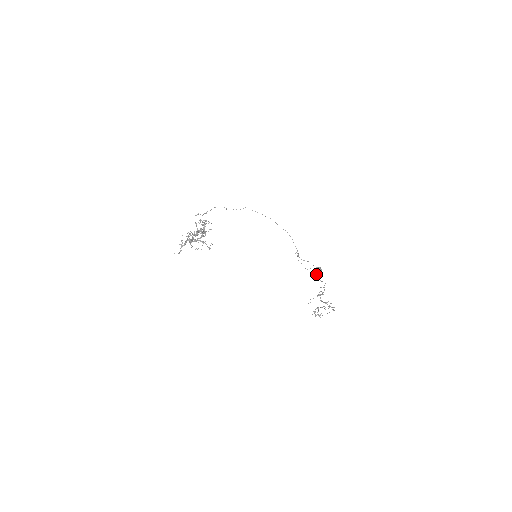
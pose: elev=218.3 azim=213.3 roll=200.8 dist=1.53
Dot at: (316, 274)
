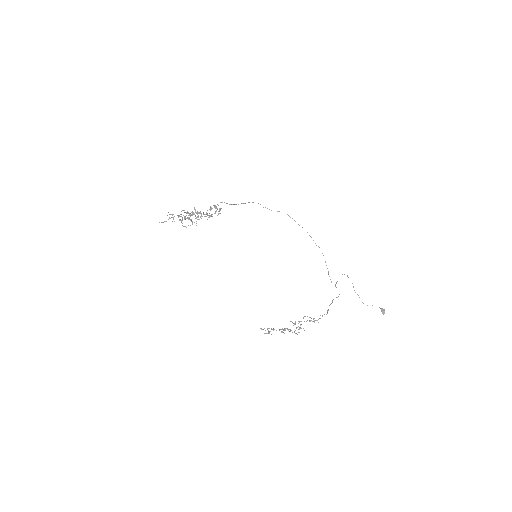
Dot at: occluded
